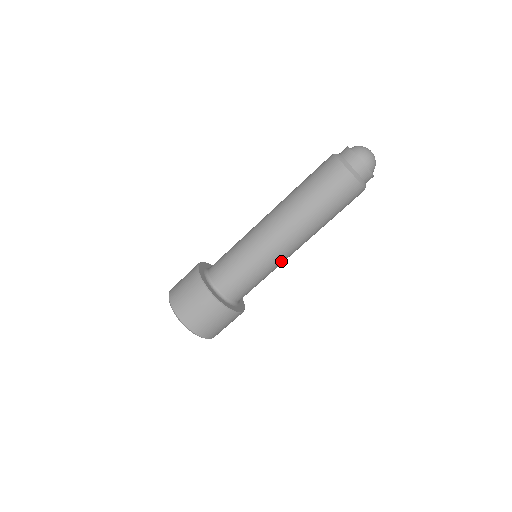
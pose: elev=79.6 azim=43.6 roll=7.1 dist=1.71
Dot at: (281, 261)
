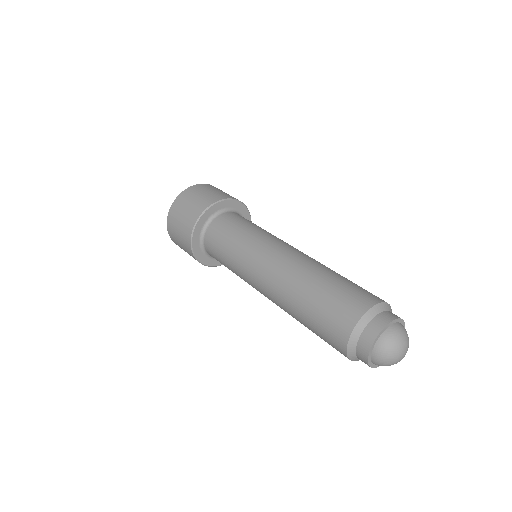
Dot at: occluded
